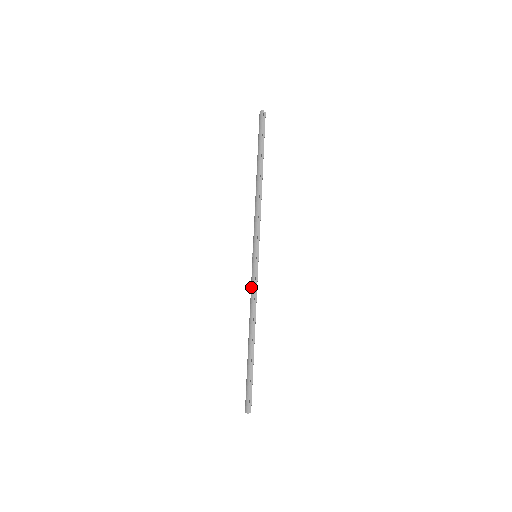
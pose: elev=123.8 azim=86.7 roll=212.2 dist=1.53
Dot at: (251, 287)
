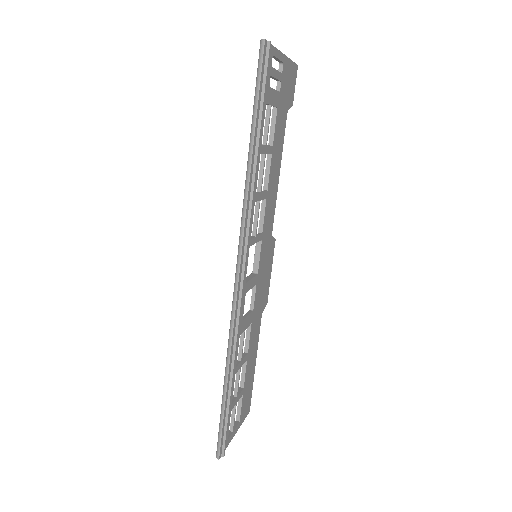
Dot at: occluded
